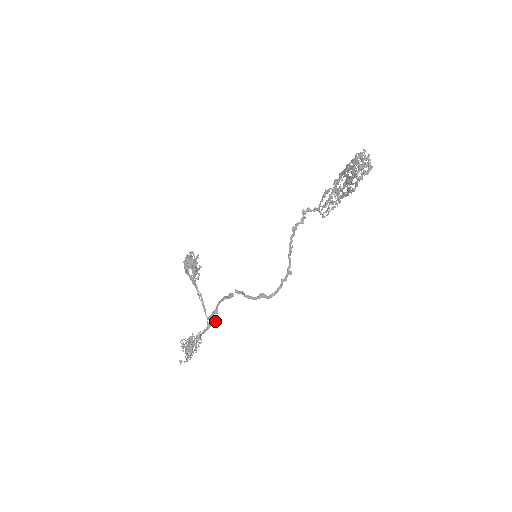
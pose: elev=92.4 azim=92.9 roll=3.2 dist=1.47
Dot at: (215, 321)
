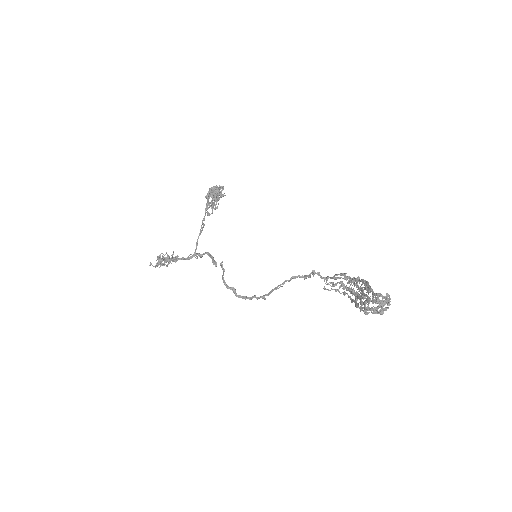
Dot at: (197, 257)
